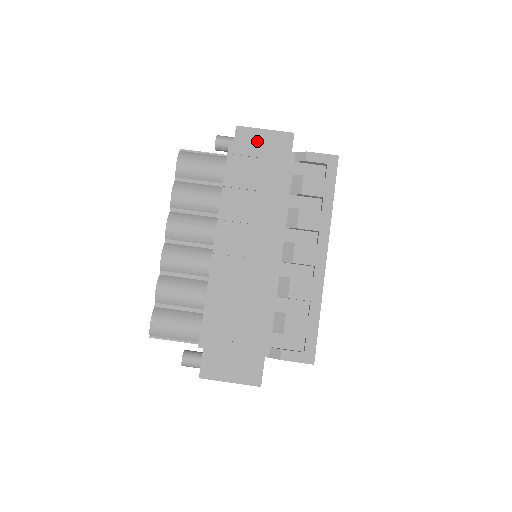
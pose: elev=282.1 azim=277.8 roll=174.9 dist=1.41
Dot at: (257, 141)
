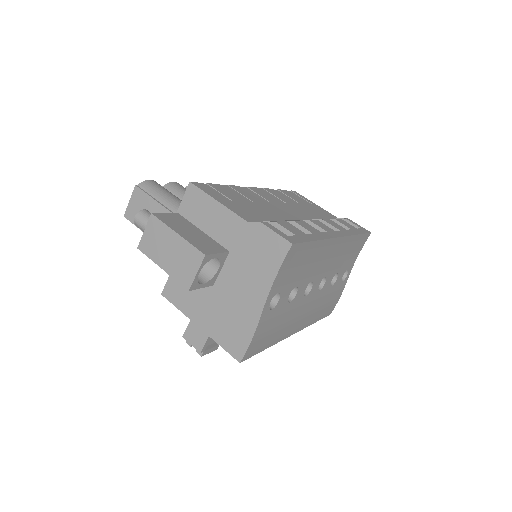
Dot at: occluded
